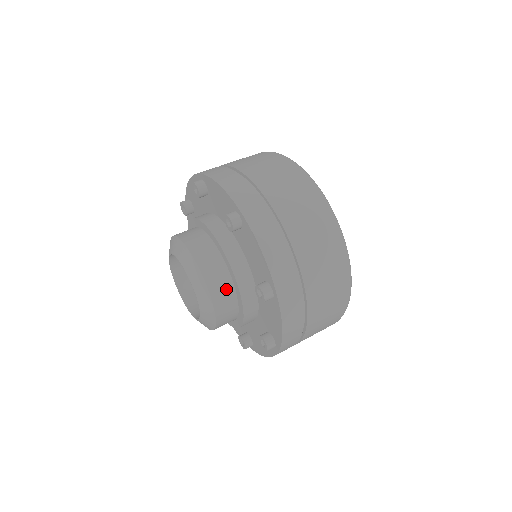
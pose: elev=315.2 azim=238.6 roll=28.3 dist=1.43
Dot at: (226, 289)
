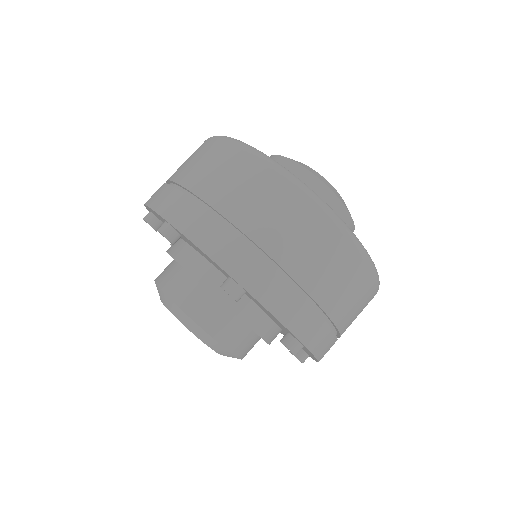
Dot at: (244, 337)
